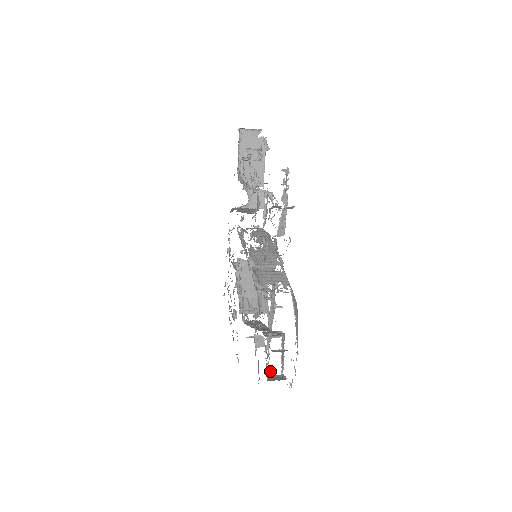
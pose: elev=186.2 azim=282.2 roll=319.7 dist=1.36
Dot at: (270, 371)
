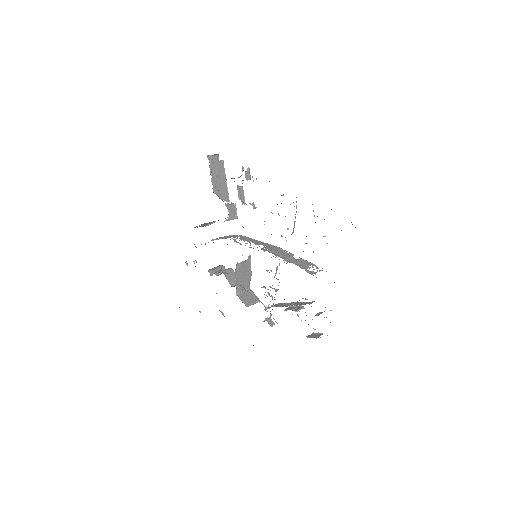
Dot at: occluded
